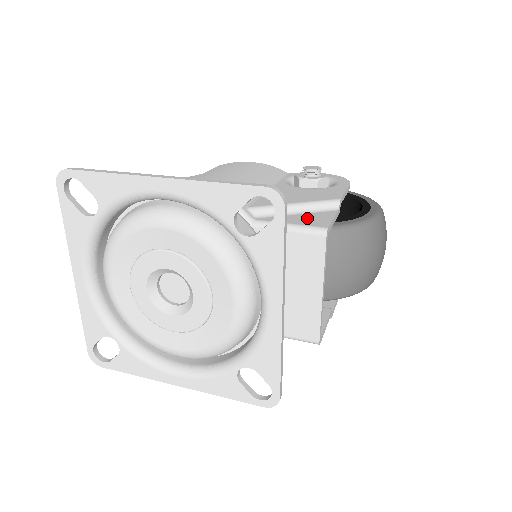
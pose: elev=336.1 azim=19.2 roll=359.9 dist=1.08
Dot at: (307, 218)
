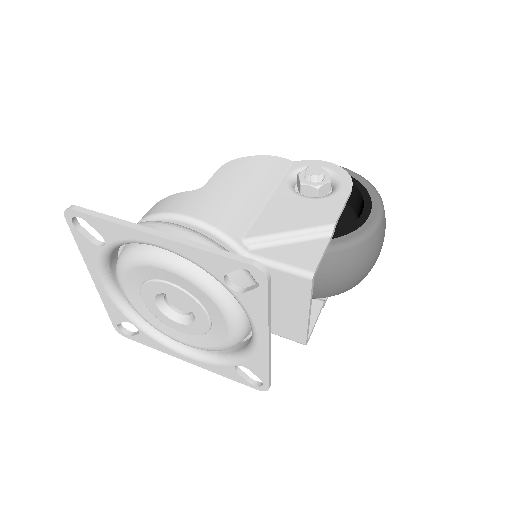
Dot at: (298, 252)
